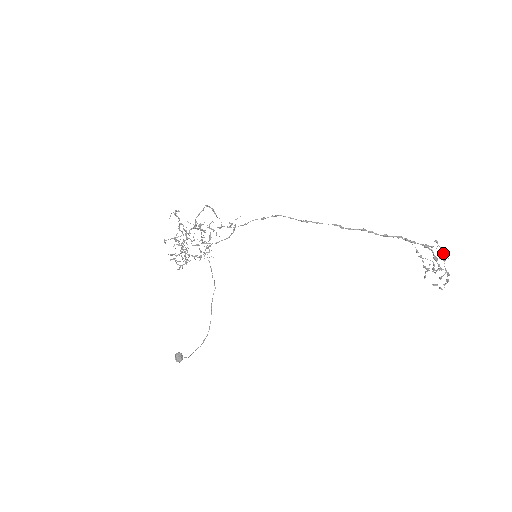
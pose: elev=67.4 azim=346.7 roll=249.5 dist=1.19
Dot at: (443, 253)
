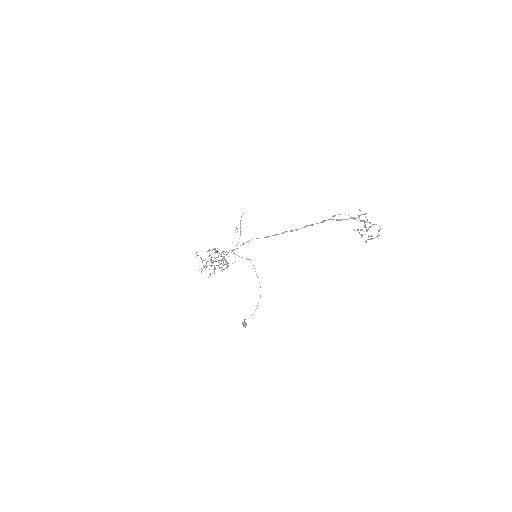
Dot at: occluded
